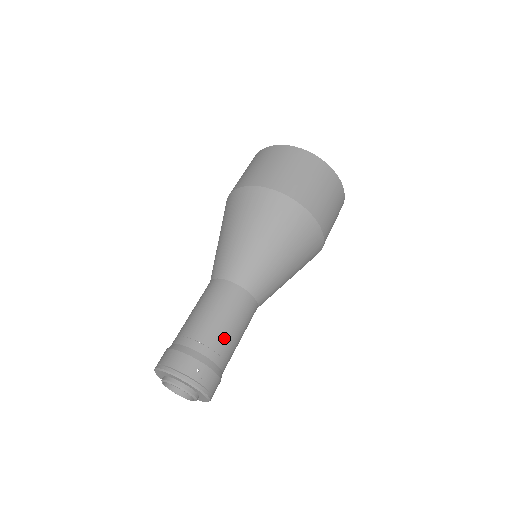
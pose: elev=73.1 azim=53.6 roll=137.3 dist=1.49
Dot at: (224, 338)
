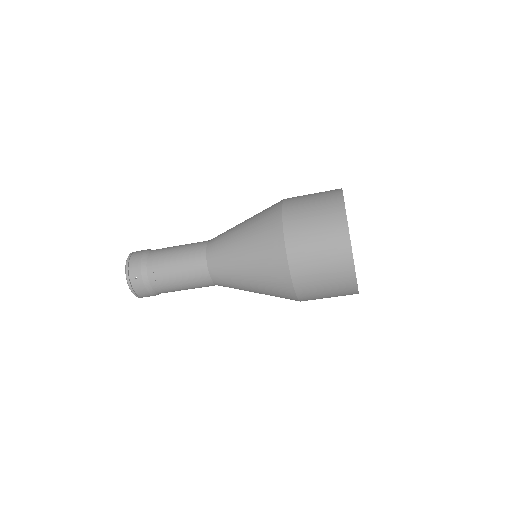
Dot at: (168, 279)
